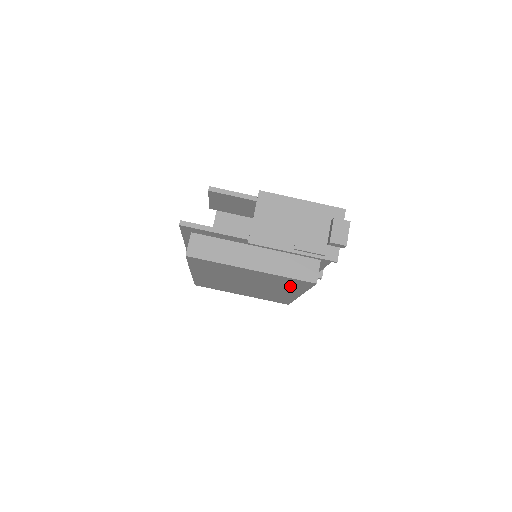
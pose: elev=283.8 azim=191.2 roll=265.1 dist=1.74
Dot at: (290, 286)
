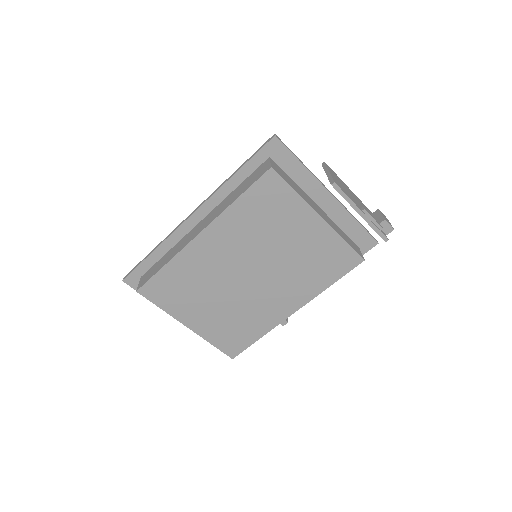
Dot at: (317, 274)
